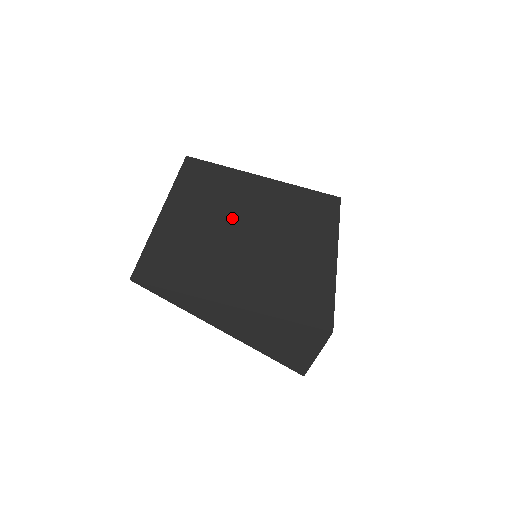
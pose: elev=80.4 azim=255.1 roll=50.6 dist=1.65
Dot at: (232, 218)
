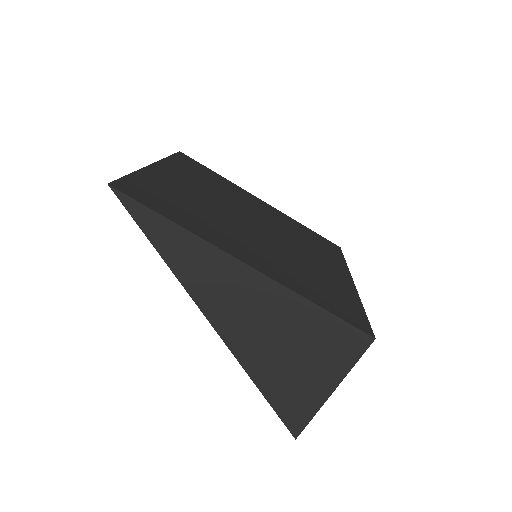
Dot at: (234, 206)
